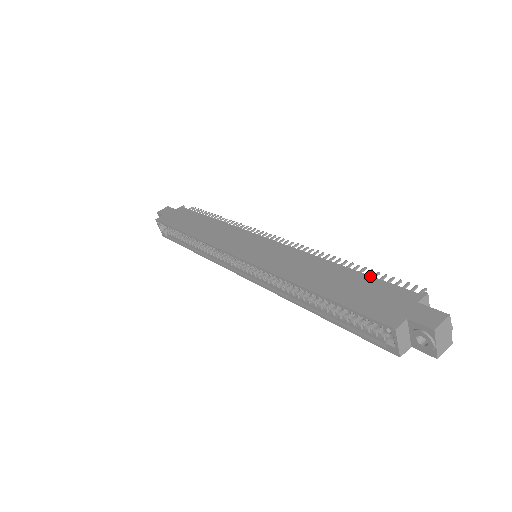
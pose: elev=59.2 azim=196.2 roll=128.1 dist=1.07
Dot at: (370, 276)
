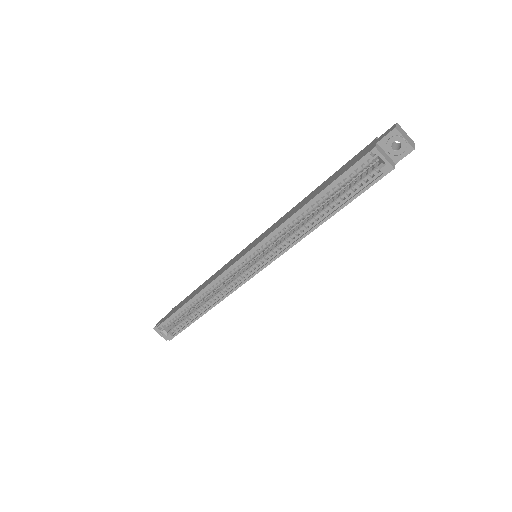
Dot at: occluded
